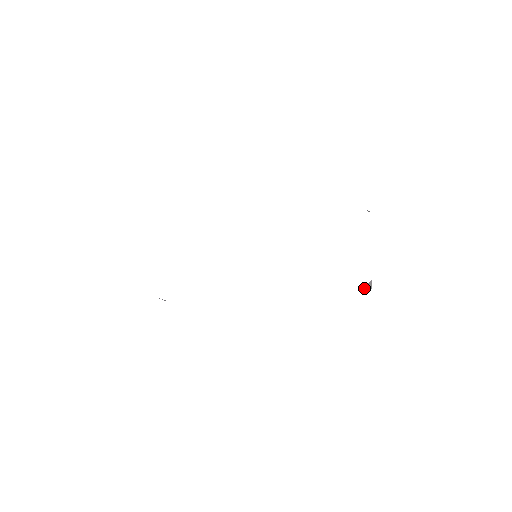
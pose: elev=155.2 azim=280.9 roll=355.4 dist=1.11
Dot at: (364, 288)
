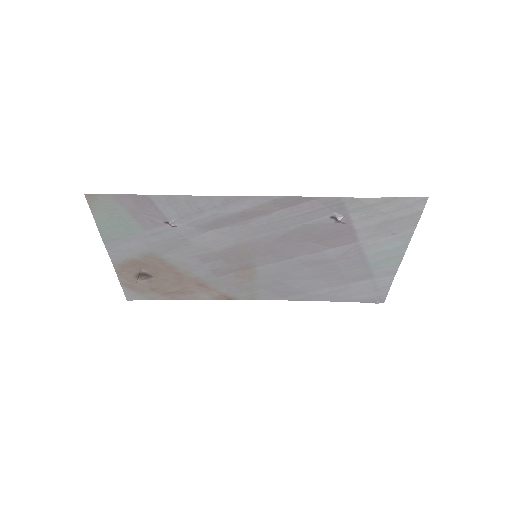
Dot at: (337, 215)
